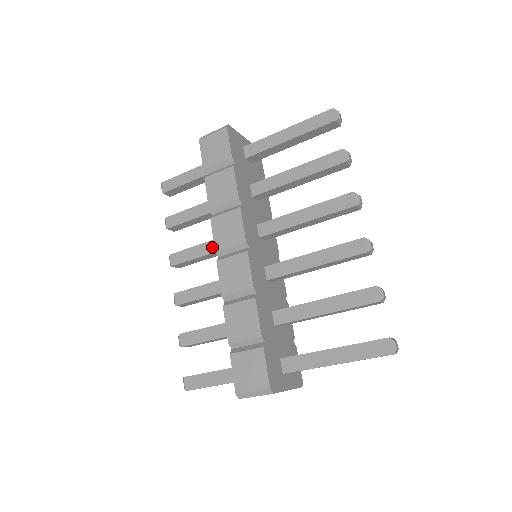
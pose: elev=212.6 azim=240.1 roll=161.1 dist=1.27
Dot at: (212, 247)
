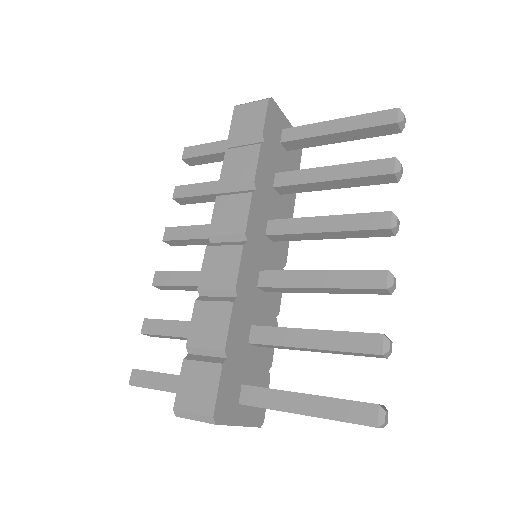
Dot at: occluded
